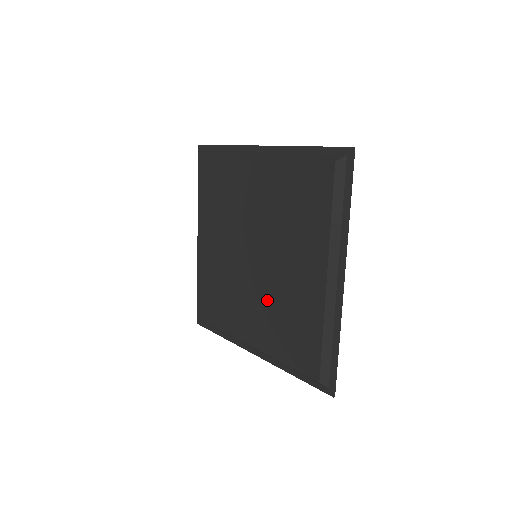
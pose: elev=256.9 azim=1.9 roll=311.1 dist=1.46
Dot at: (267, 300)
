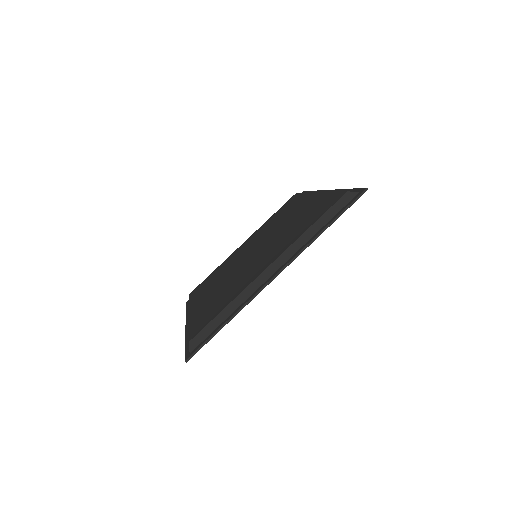
Dot at: (229, 281)
